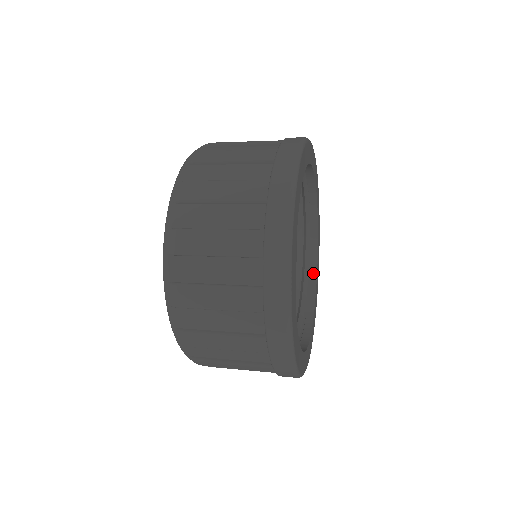
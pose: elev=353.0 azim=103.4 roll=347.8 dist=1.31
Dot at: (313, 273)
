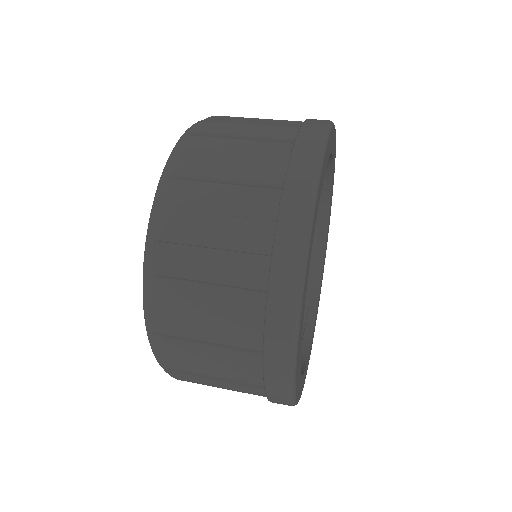
Dot at: (321, 250)
